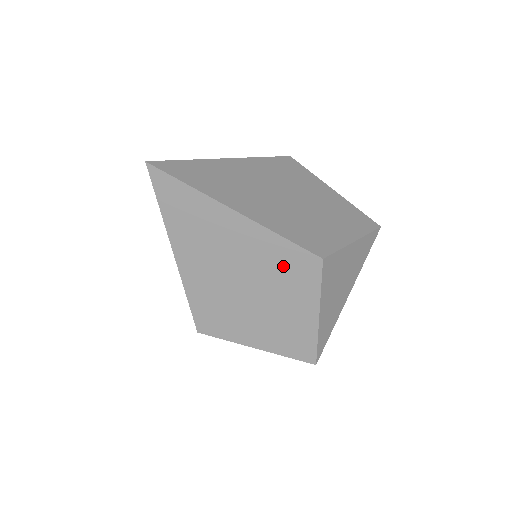
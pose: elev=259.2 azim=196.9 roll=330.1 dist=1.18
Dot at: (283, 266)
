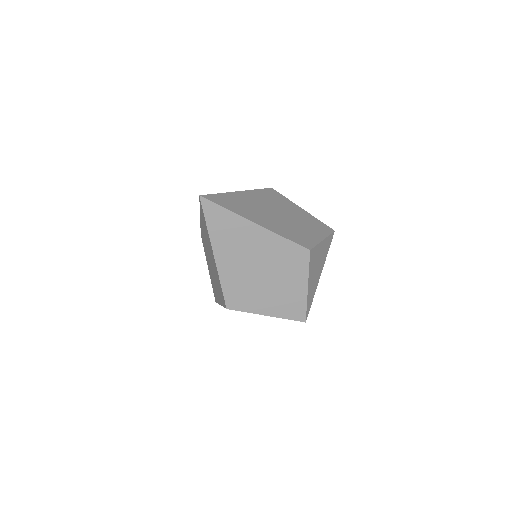
Dot at: (285, 257)
